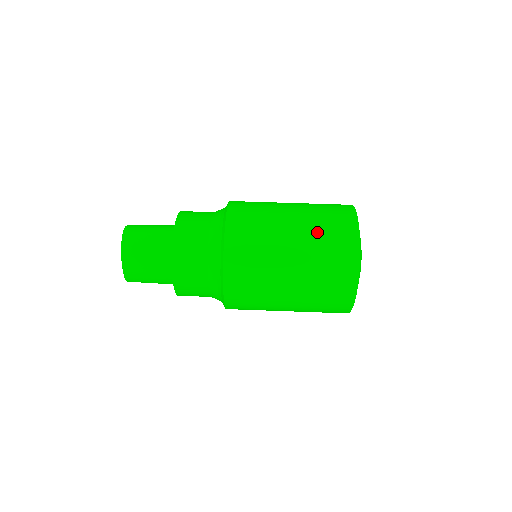
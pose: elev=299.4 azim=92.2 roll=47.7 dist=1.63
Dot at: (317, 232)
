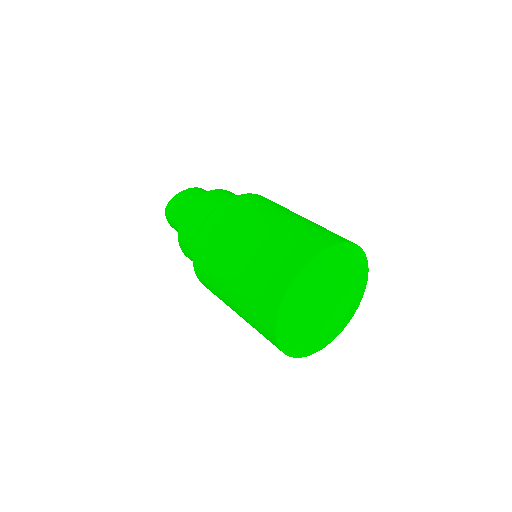
Dot at: occluded
